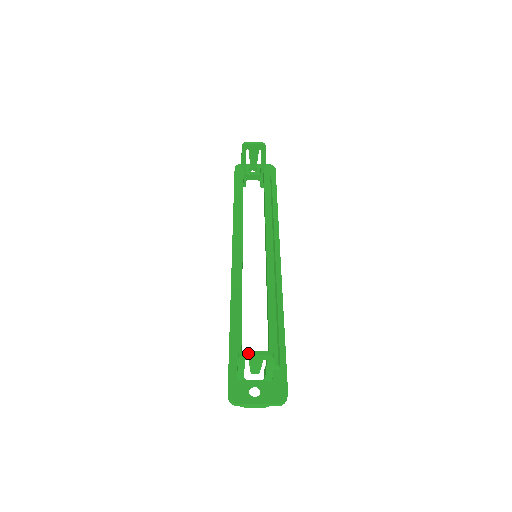
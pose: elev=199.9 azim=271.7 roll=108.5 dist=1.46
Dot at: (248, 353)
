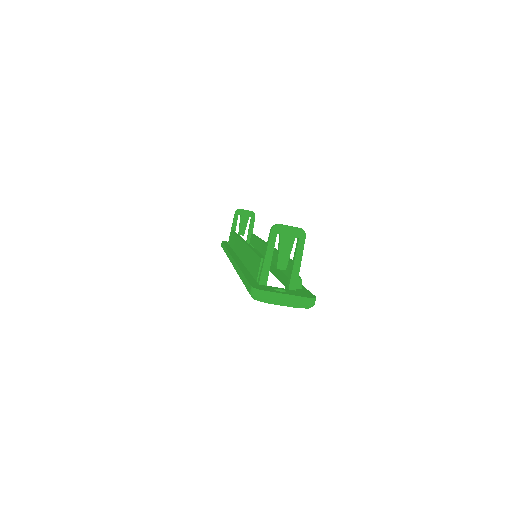
Dot at: (282, 224)
